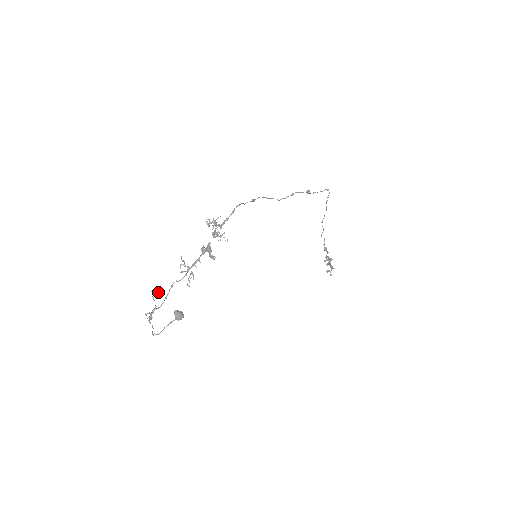
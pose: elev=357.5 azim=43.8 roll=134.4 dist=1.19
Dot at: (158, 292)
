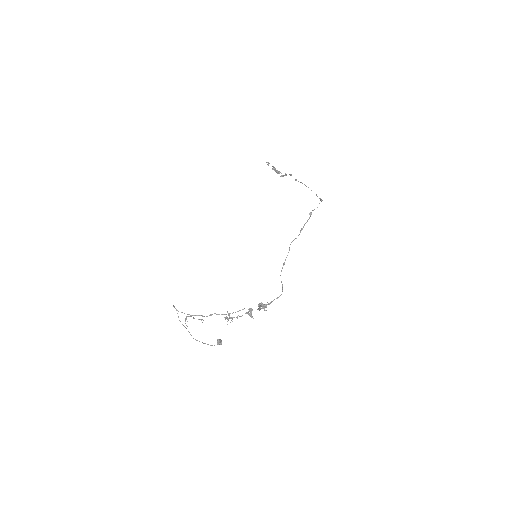
Dot at: (202, 322)
